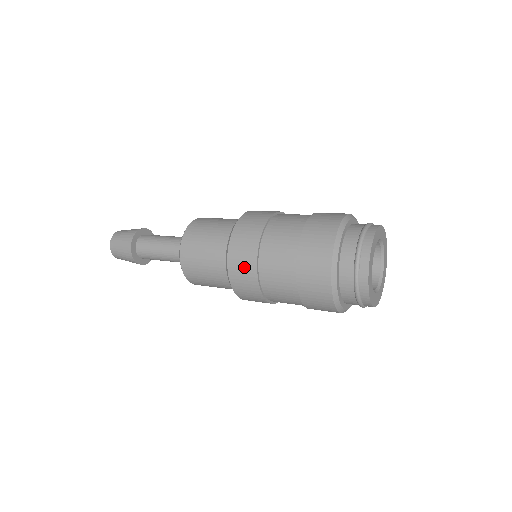
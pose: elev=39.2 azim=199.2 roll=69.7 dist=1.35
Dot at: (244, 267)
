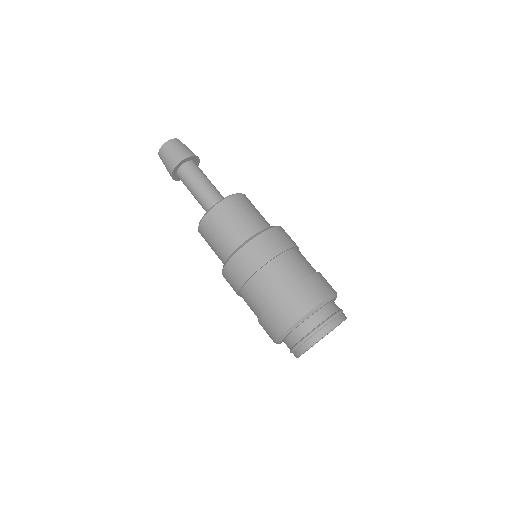
Dot at: (251, 260)
